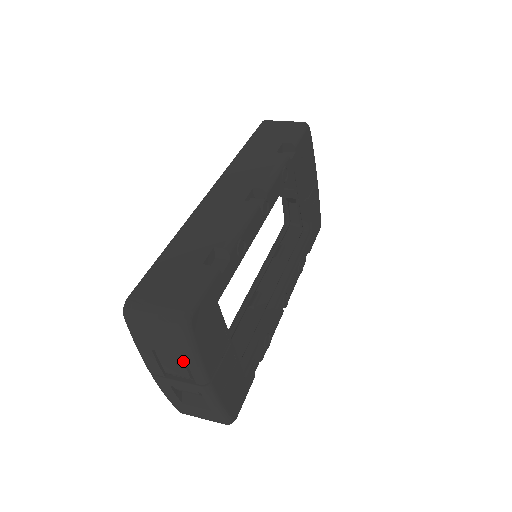
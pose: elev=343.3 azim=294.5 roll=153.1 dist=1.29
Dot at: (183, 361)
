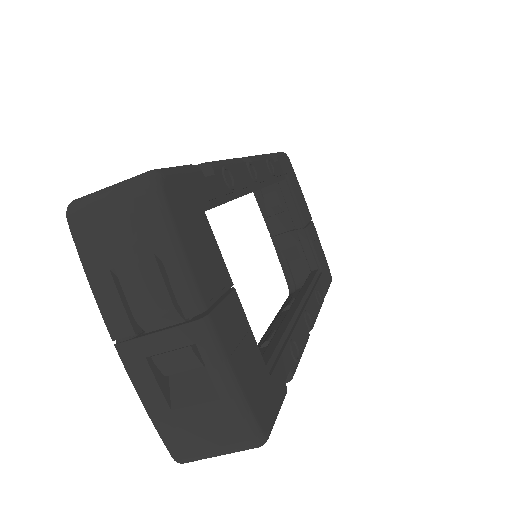
Dot at: (158, 267)
